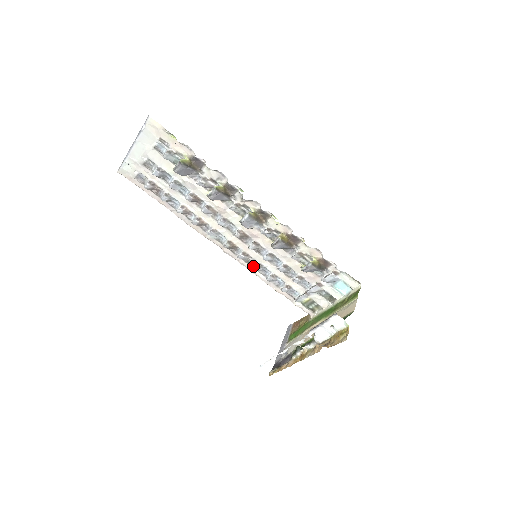
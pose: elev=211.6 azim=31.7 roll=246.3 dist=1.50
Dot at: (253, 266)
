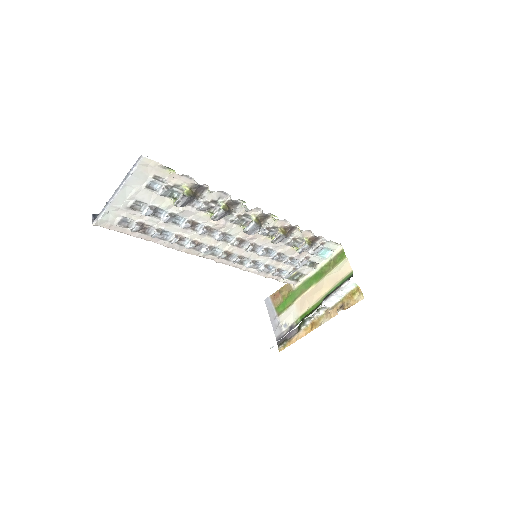
Dot at: (248, 265)
